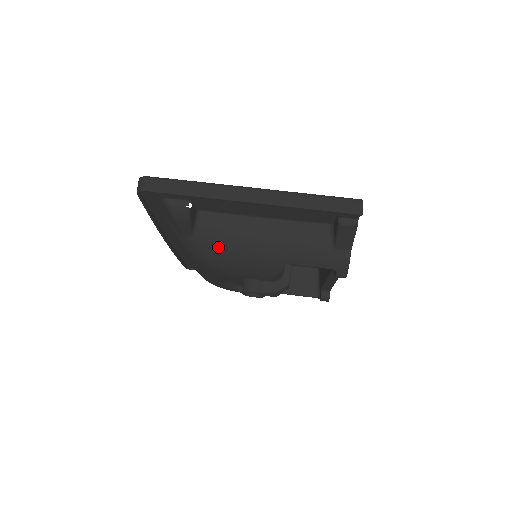
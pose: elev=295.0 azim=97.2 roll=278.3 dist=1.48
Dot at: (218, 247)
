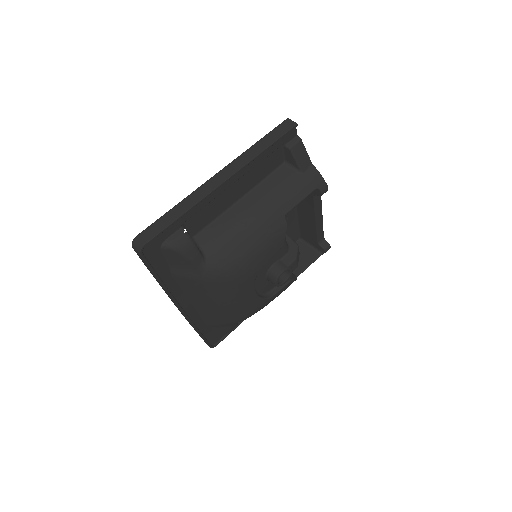
Dot at: (231, 250)
